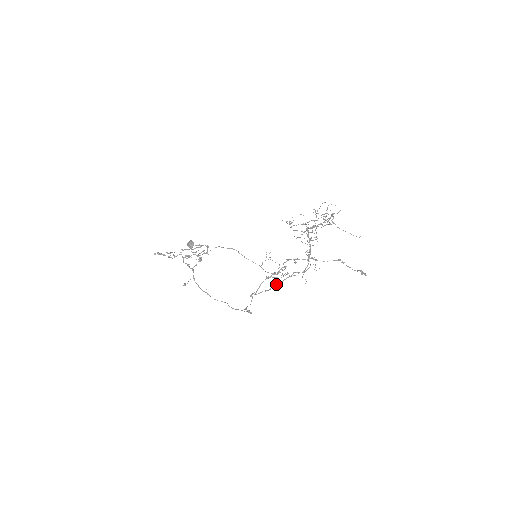
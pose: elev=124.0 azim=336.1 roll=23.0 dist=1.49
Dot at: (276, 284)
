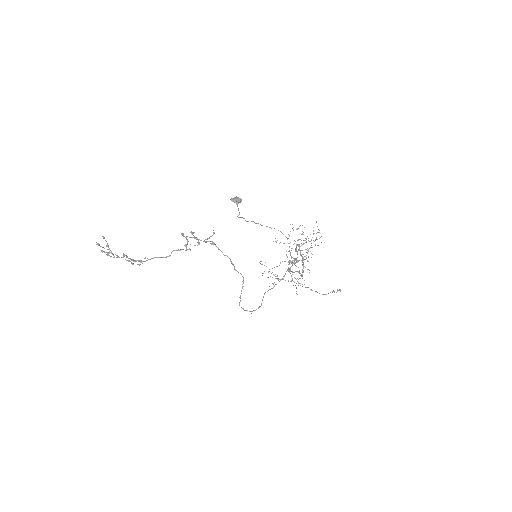
Dot at: (296, 271)
